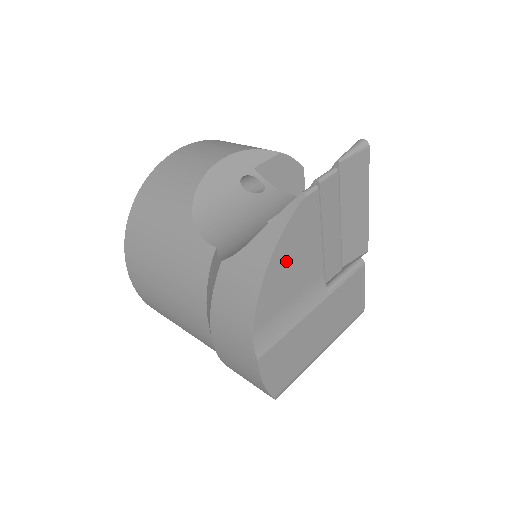
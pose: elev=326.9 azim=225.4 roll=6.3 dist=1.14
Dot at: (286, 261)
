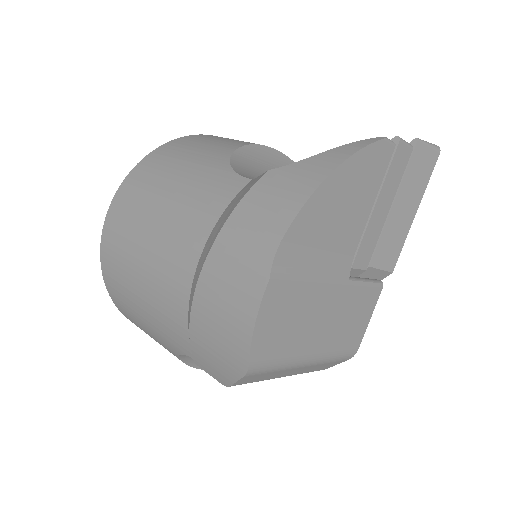
Dot at: (344, 190)
